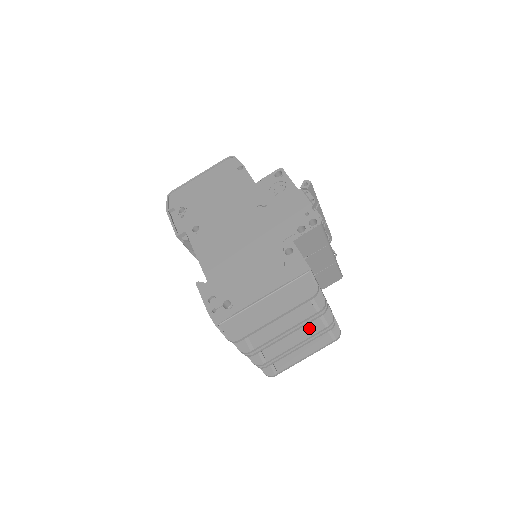
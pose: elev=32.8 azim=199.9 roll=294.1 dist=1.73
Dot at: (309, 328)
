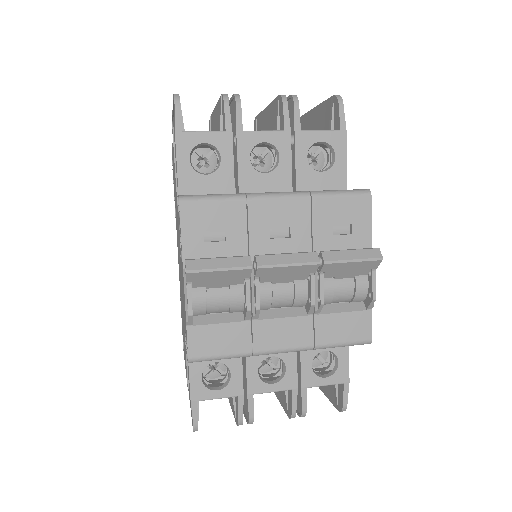
Dot at: (281, 395)
